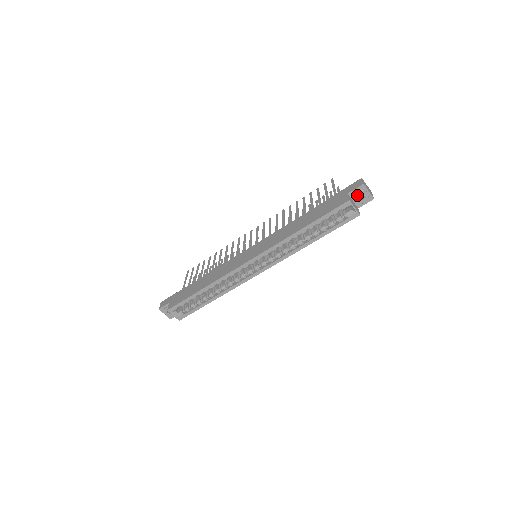
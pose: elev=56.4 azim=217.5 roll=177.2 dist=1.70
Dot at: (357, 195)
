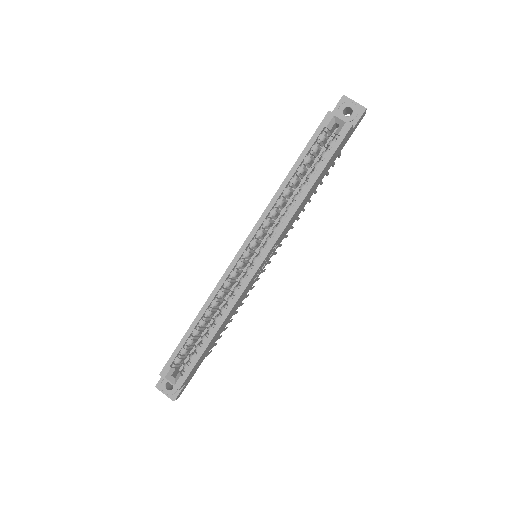
Dot at: (342, 111)
